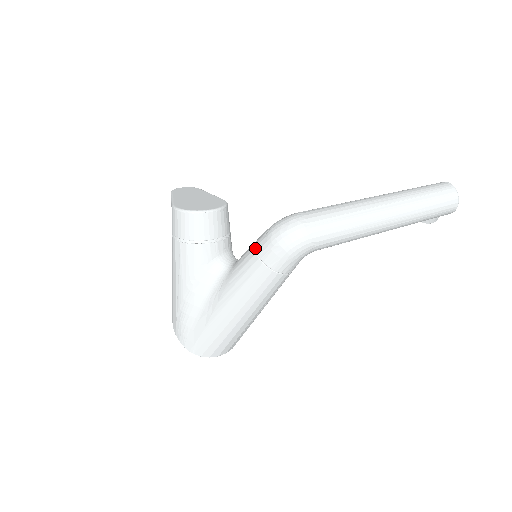
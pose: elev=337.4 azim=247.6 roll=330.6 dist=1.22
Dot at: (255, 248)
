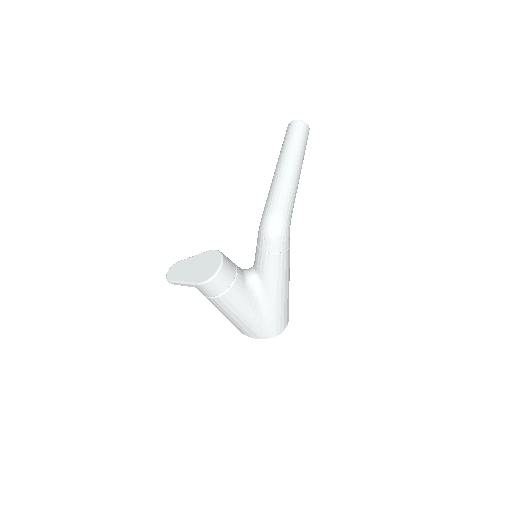
Dot at: (266, 252)
